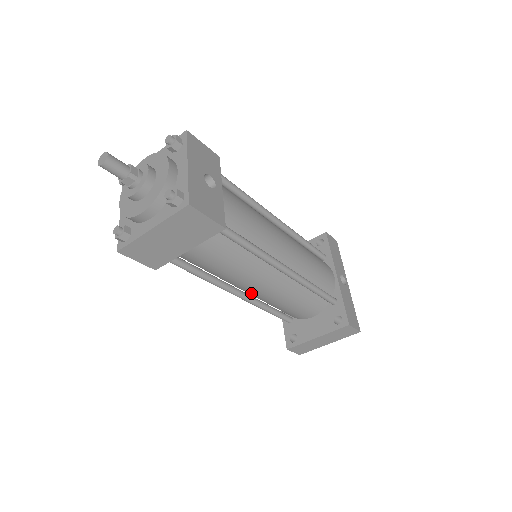
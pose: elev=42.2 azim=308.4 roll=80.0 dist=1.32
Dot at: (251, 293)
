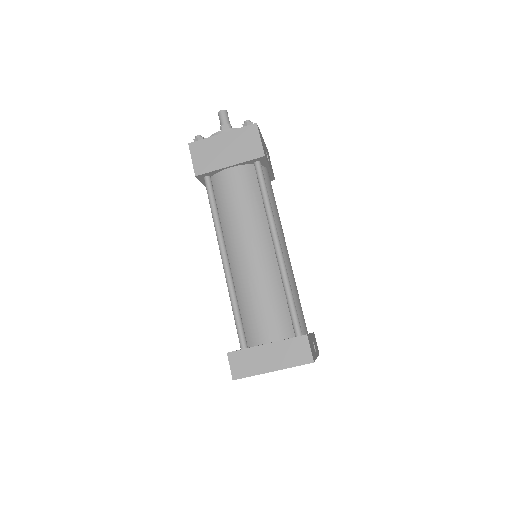
Dot at: (236, 264)
